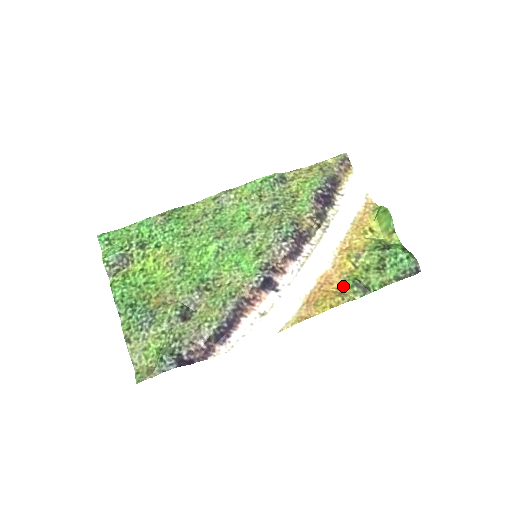
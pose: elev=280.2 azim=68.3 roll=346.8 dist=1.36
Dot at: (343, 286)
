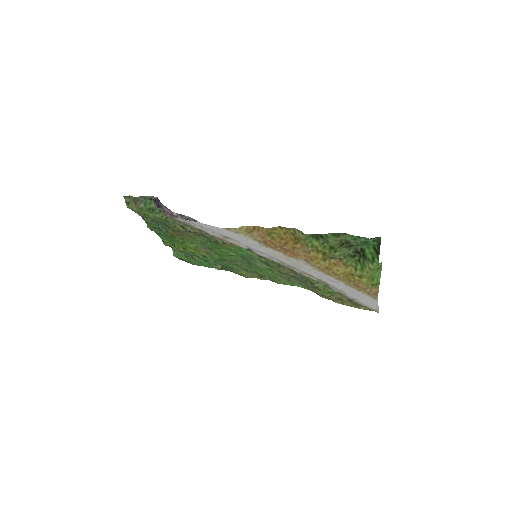
Dot at: (302, 243)
